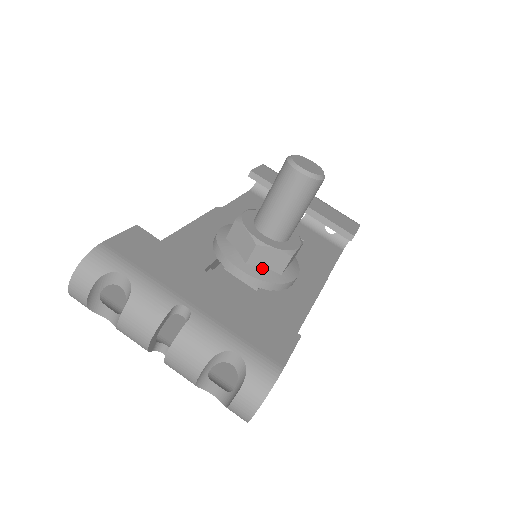
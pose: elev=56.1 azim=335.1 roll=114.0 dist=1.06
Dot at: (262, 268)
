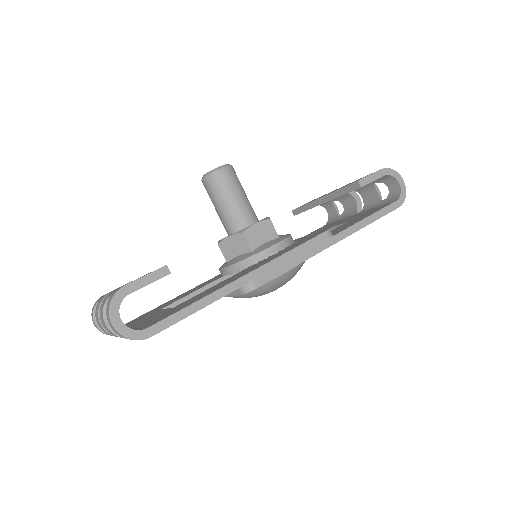
Dot at: (236, 257)
